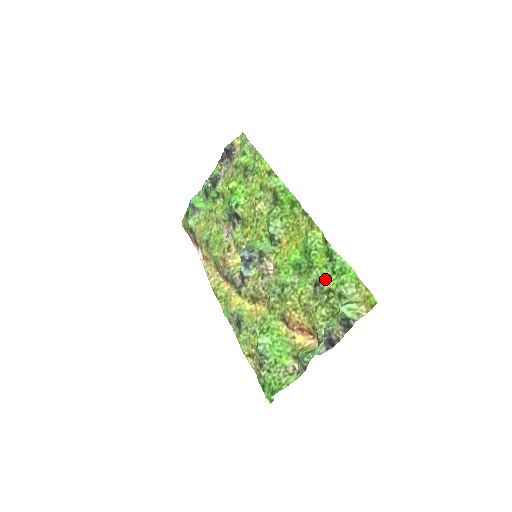
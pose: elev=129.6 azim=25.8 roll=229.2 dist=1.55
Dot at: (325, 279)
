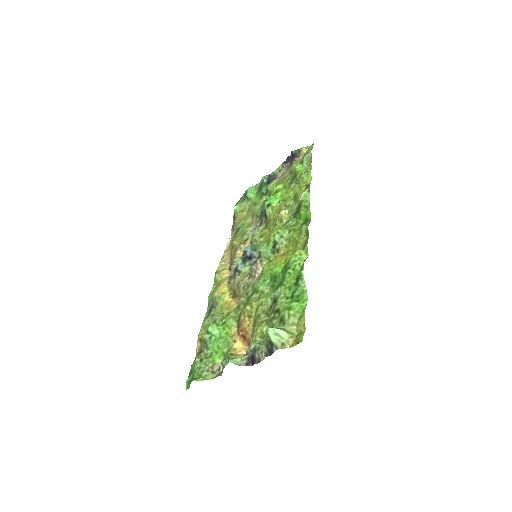
Dot at: (282, 299)
